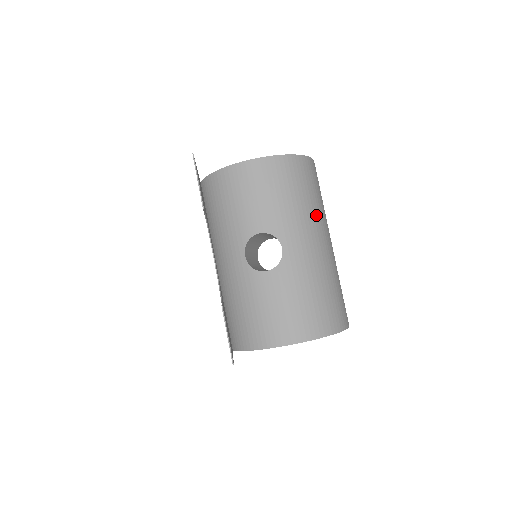
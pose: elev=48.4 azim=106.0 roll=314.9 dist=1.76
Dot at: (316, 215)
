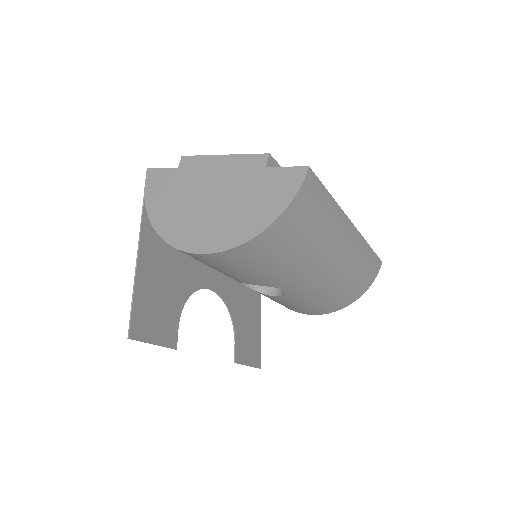
Dot at: (322, 247)
